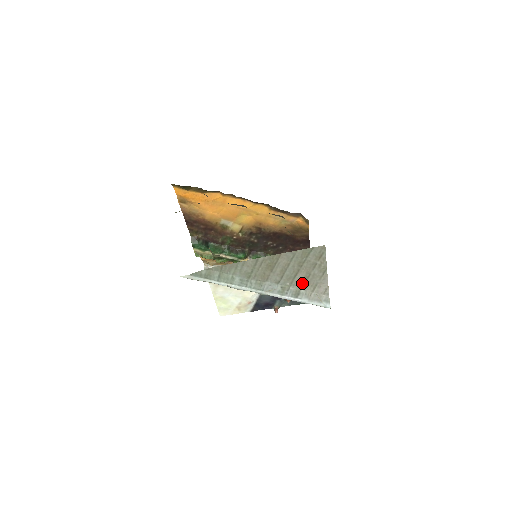
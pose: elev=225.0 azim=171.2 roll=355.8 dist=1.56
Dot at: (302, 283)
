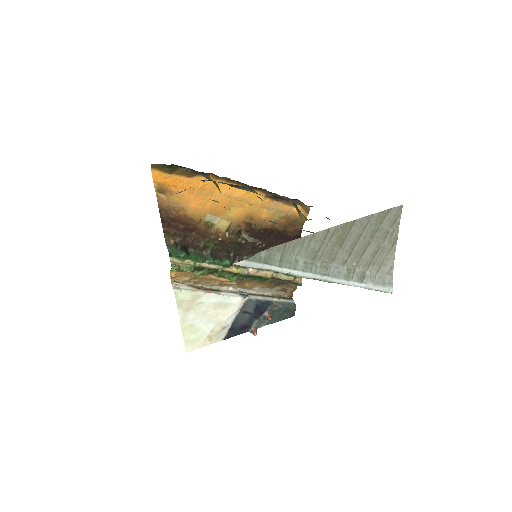
Dot at: (369, 261)
